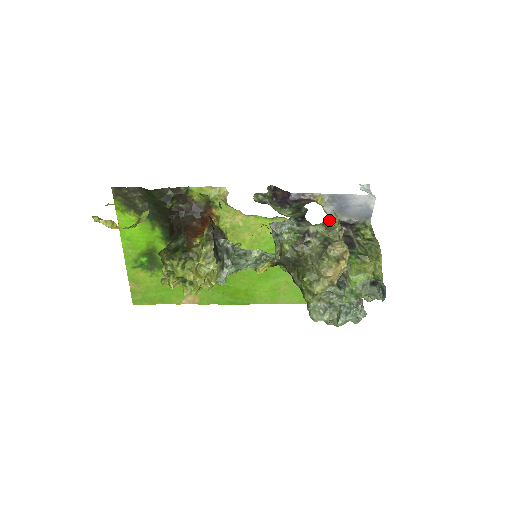
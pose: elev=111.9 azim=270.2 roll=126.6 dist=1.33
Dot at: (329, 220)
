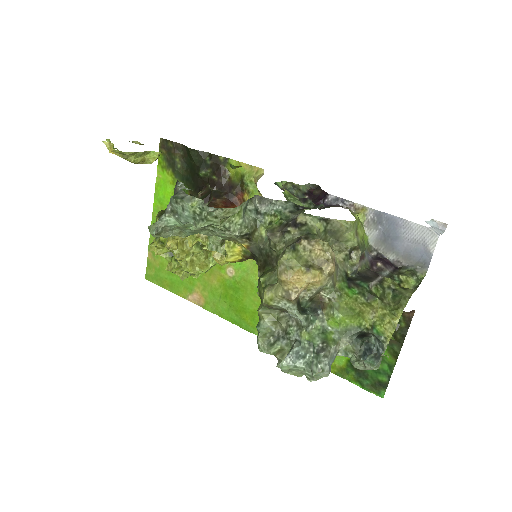
Dot at: occluded
